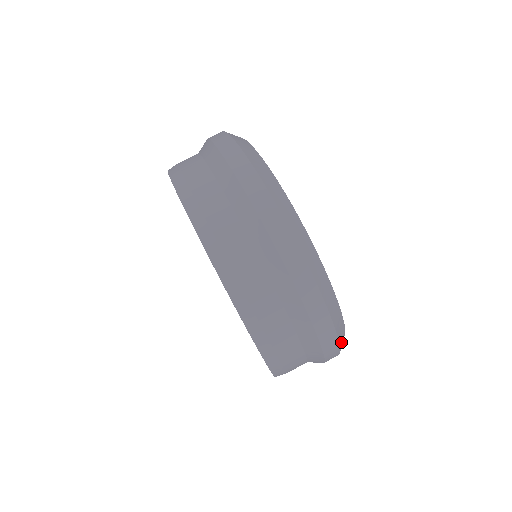
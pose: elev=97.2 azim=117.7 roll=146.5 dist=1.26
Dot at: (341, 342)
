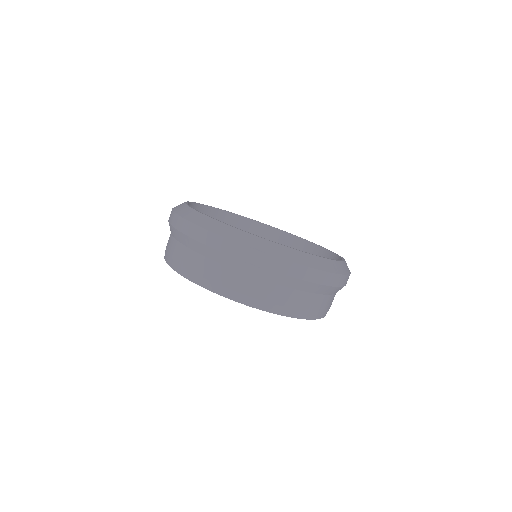
Dot at: occluded
